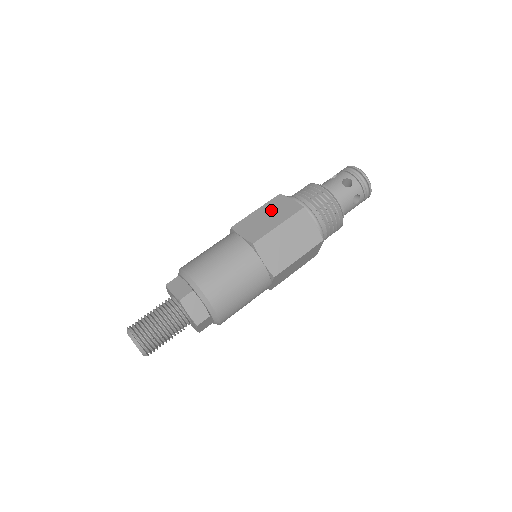
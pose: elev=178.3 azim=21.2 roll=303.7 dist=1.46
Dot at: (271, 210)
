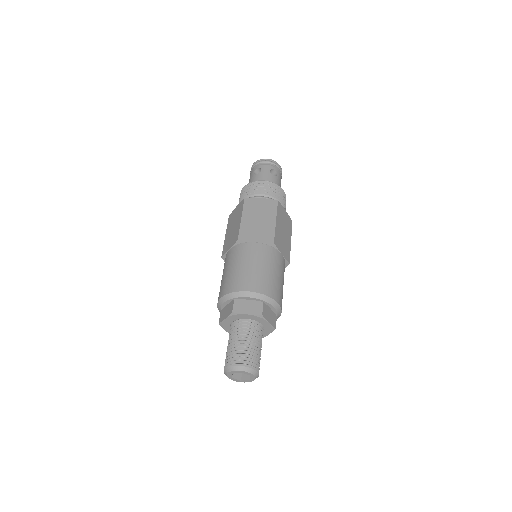
Dot at: (255, 213)
